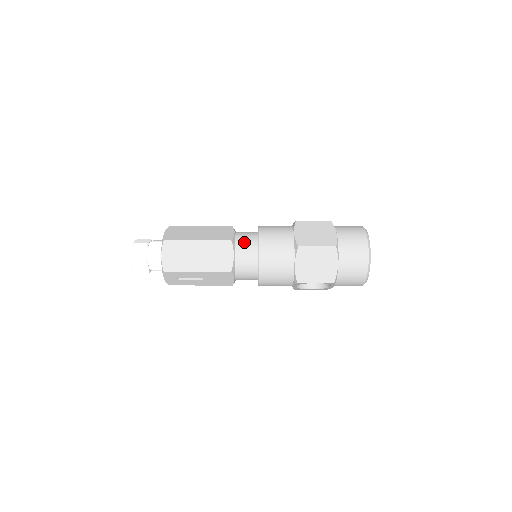
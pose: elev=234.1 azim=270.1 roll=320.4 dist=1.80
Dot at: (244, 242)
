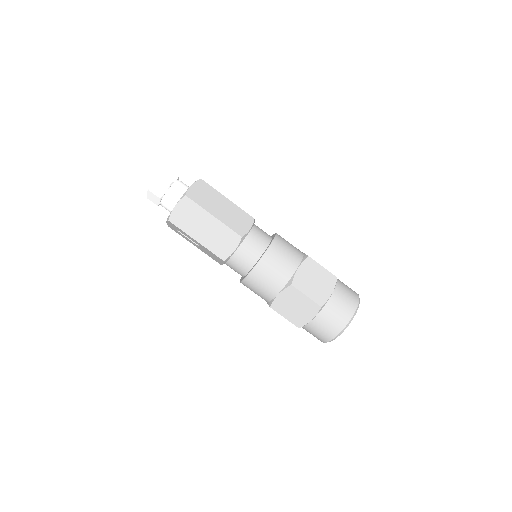
Dot at: (252, 244)
